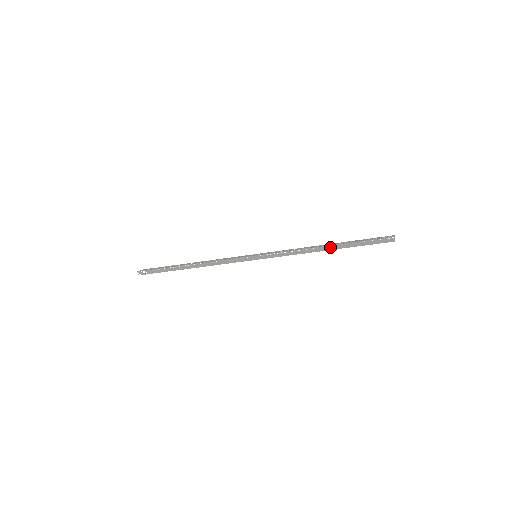
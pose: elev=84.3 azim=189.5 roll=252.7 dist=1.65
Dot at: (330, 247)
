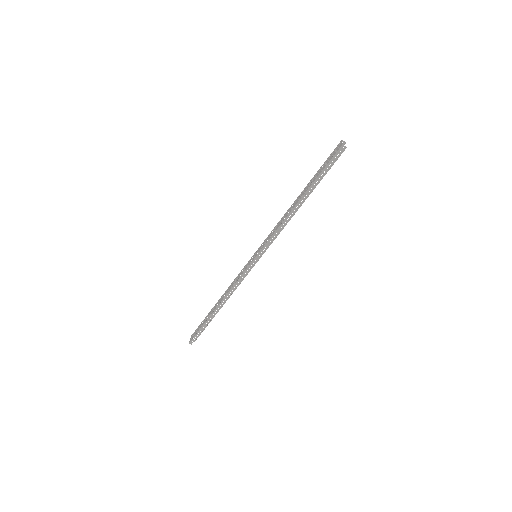
Dot at: occluded
